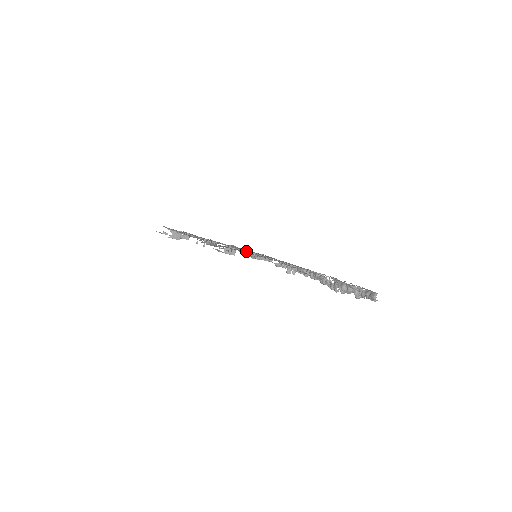
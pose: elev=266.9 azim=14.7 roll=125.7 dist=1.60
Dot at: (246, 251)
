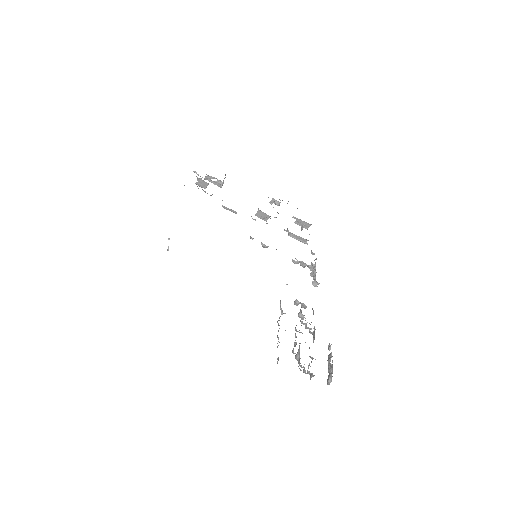
Dot at: occluded
